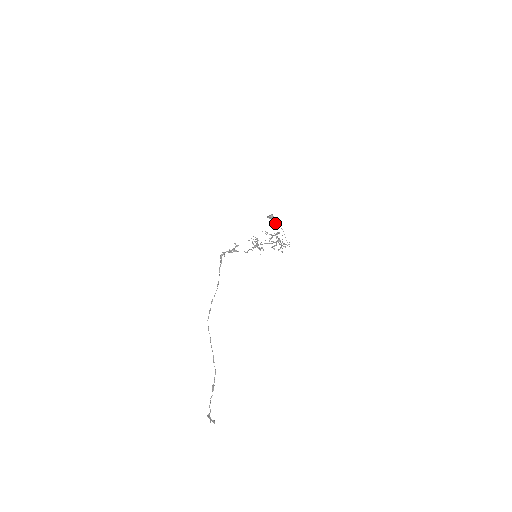
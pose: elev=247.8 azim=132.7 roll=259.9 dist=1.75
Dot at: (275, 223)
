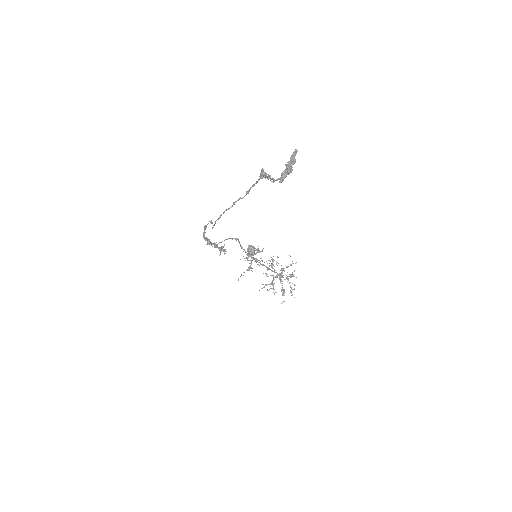
Dot at: occluded
